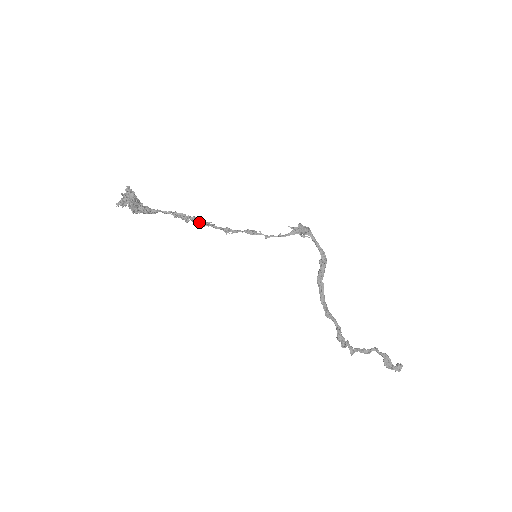
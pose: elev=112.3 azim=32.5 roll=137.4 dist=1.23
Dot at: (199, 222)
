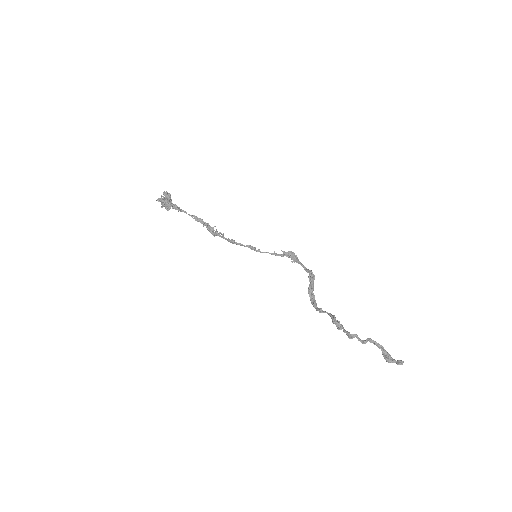
Dot at: (212, 231)
